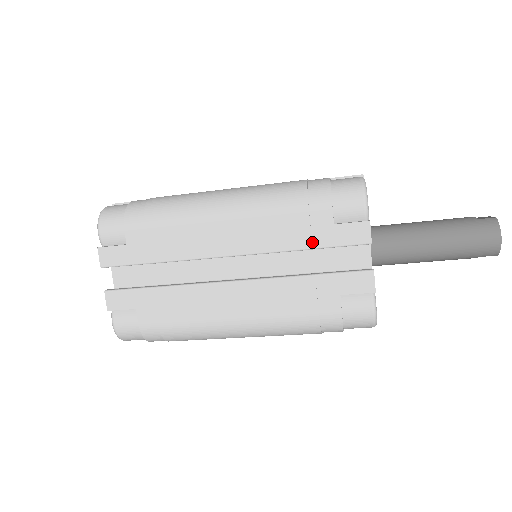
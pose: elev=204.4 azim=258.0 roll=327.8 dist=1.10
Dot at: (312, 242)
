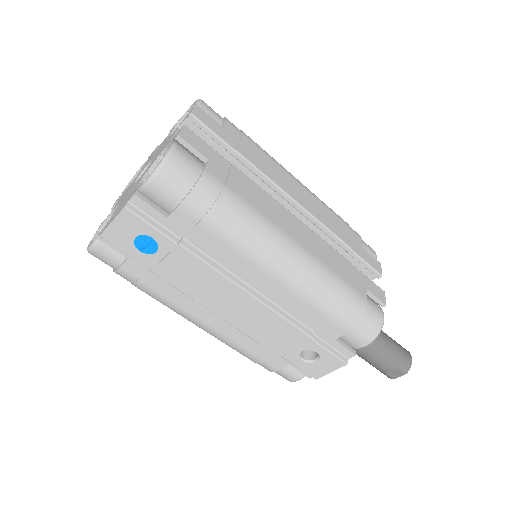
Dot at: (350, 245)
